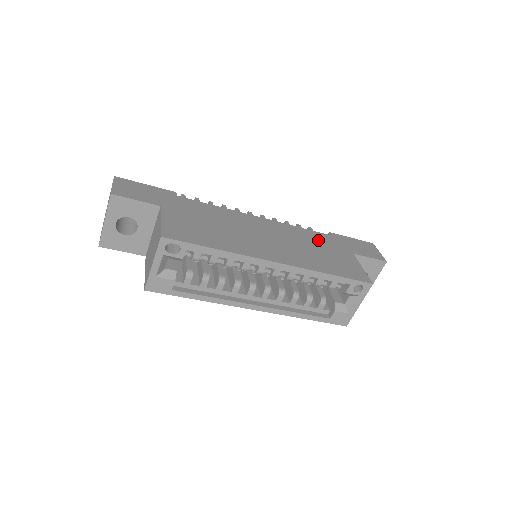
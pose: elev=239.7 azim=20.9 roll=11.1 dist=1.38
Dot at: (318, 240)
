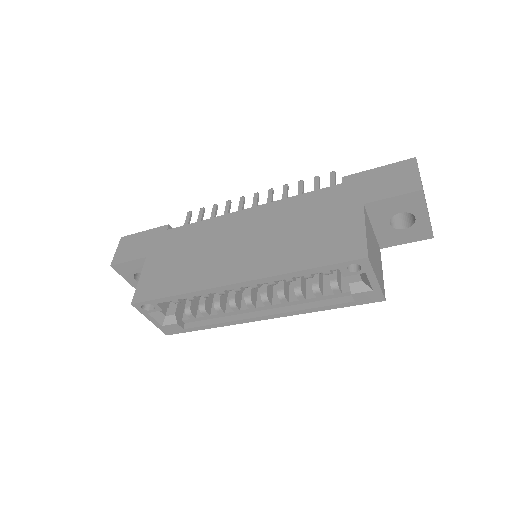
Dot at: (314, 207)
